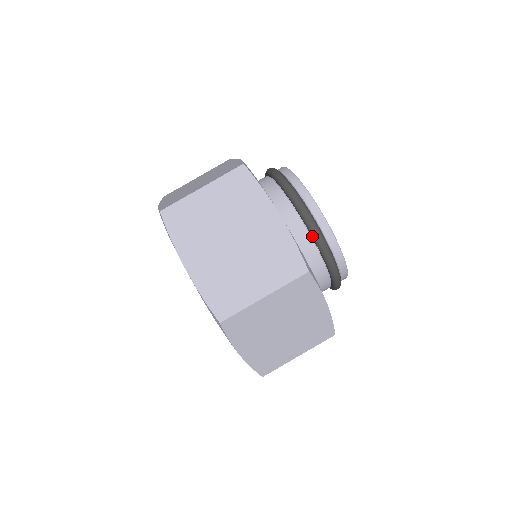
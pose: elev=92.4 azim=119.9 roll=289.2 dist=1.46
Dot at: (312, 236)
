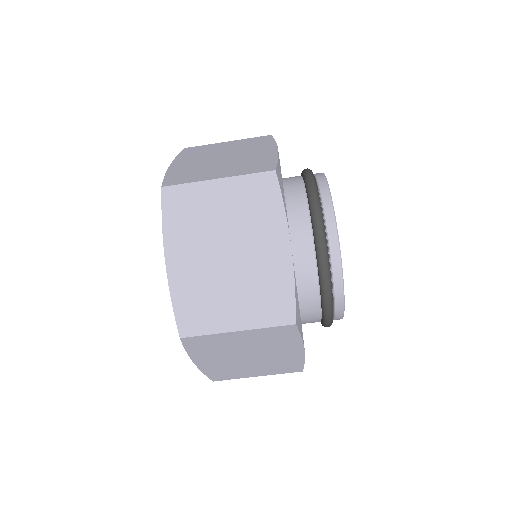
Dot at: (319, 276)
